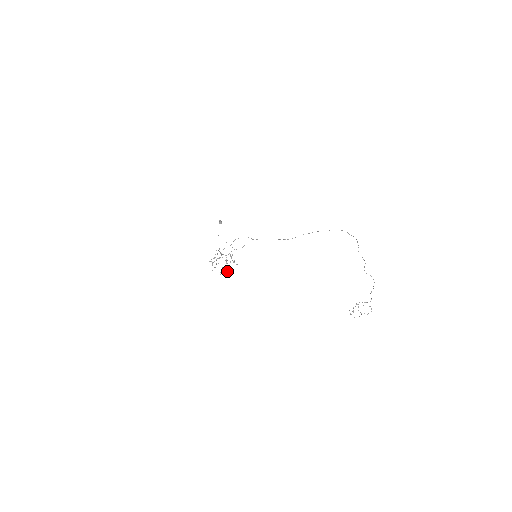
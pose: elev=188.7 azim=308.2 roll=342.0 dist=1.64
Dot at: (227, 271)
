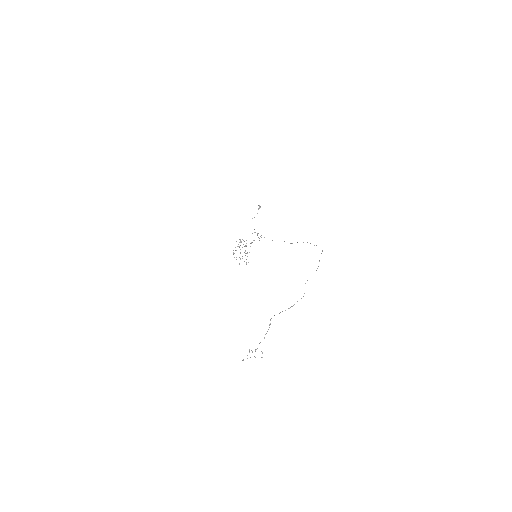
Dot at: (246, 259)
